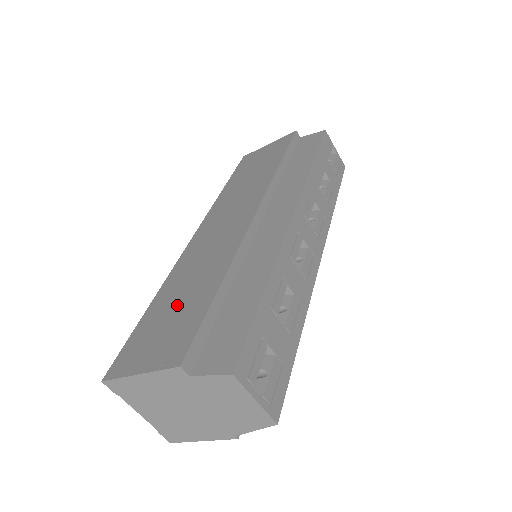
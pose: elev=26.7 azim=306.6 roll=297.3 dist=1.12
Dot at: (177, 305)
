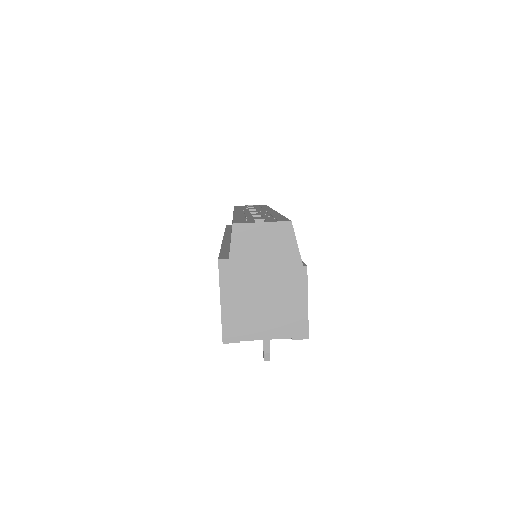
Dot at: occluded
